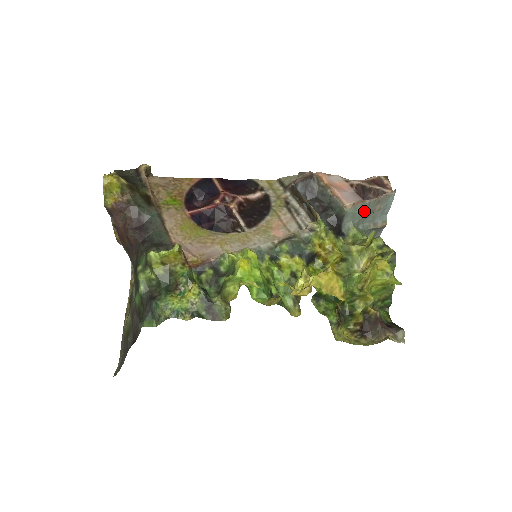
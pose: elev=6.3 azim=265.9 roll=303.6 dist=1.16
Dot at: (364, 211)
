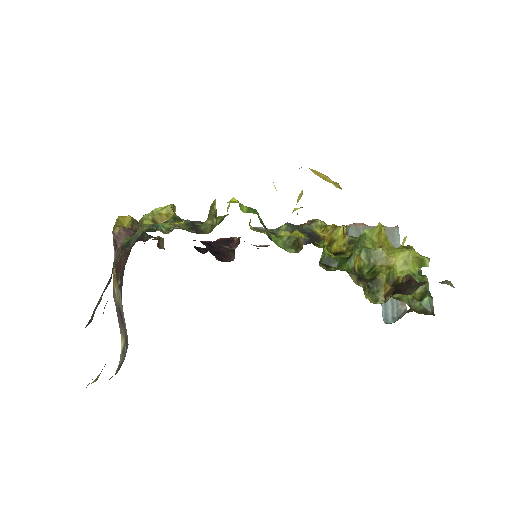
Dot at: occluded
